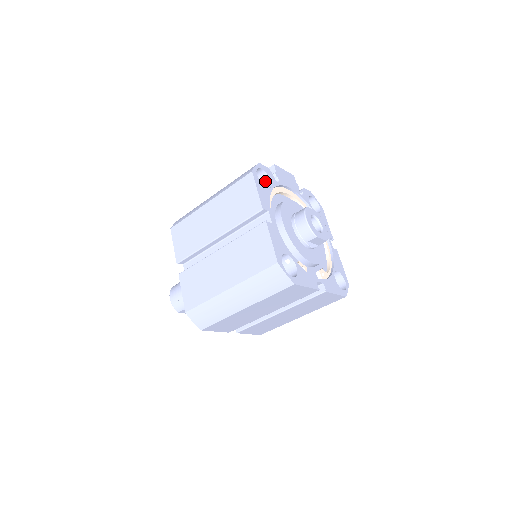
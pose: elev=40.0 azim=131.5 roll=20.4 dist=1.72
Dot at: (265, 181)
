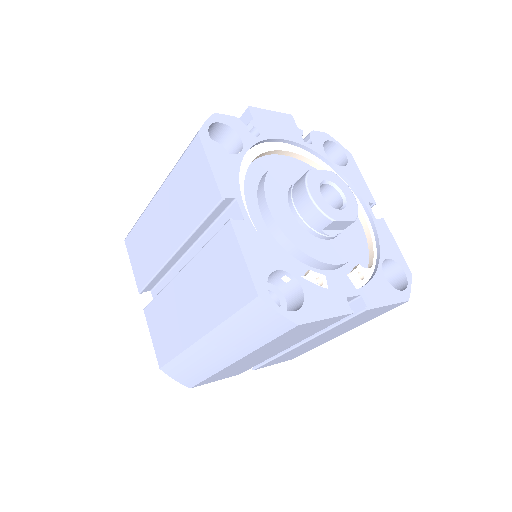
Dot at: (233, 141)
